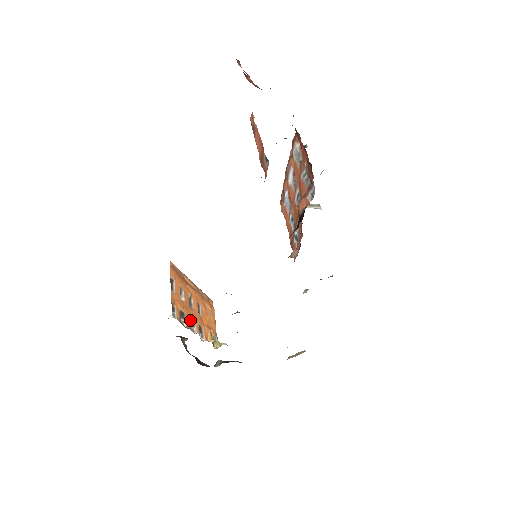
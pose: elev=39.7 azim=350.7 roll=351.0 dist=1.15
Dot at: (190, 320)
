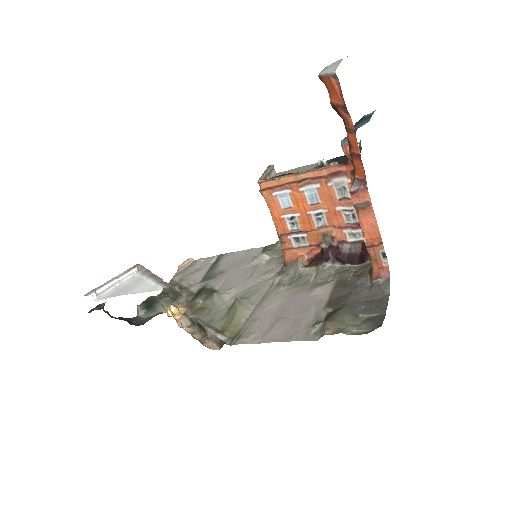
Dot at: occluded
